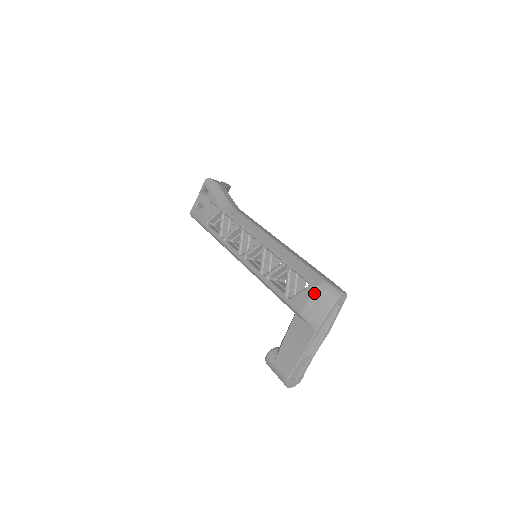
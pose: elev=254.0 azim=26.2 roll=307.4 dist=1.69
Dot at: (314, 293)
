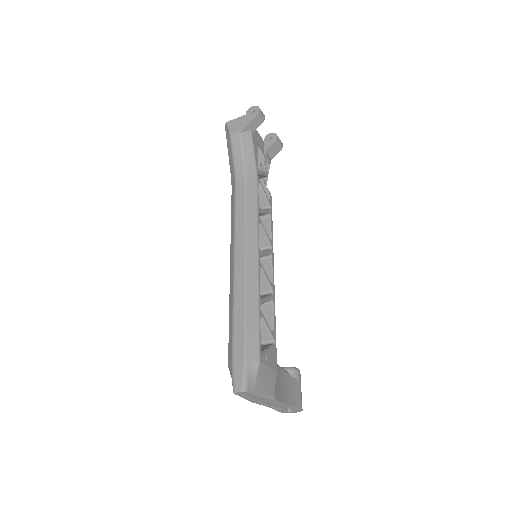
Dot at: occluded
